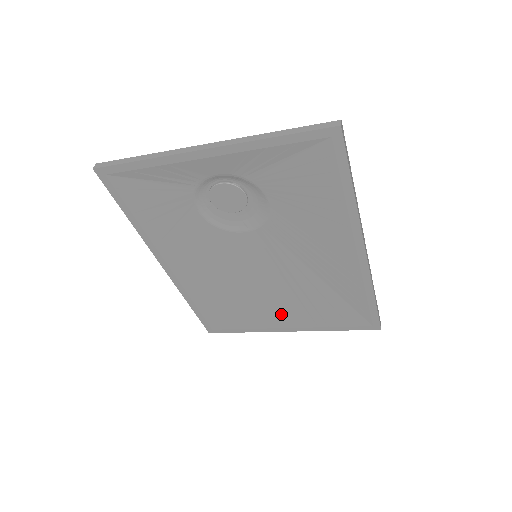
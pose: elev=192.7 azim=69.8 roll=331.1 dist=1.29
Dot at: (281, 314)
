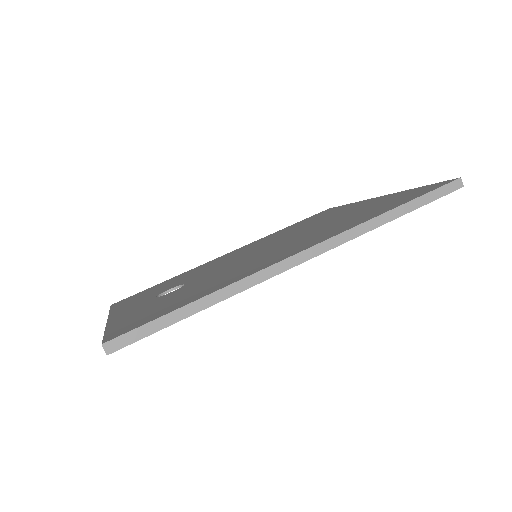
Dot at: occluded
